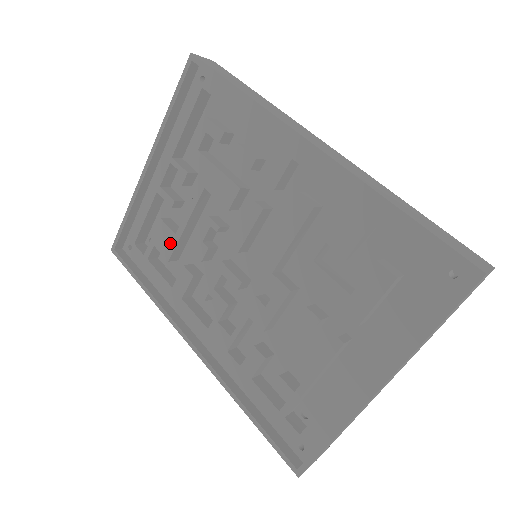
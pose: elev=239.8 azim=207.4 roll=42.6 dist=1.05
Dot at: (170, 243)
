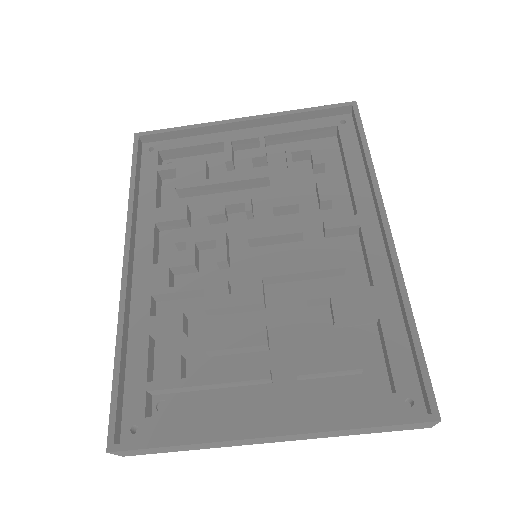
Dot at: (194, 180)
